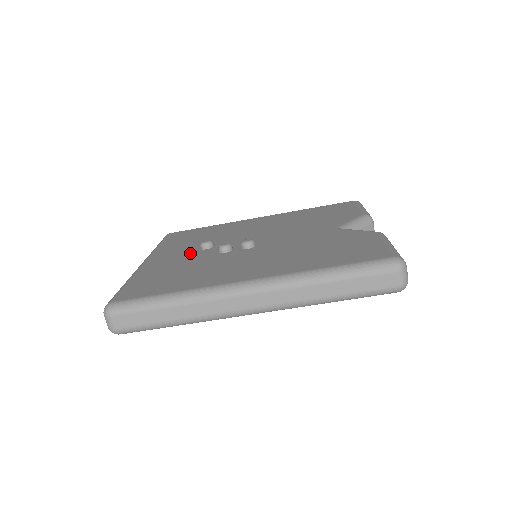
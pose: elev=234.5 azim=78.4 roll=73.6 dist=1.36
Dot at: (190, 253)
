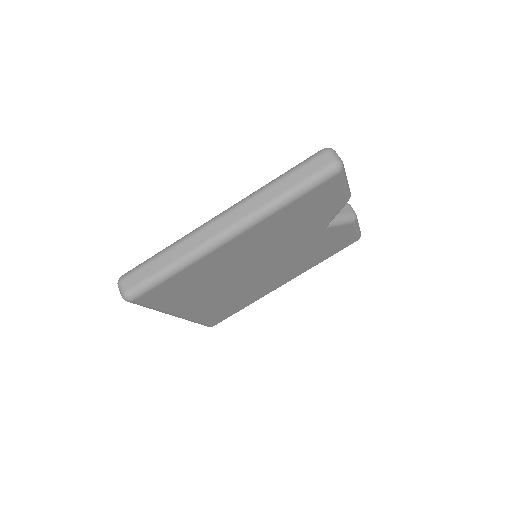
Dot at: occluded
